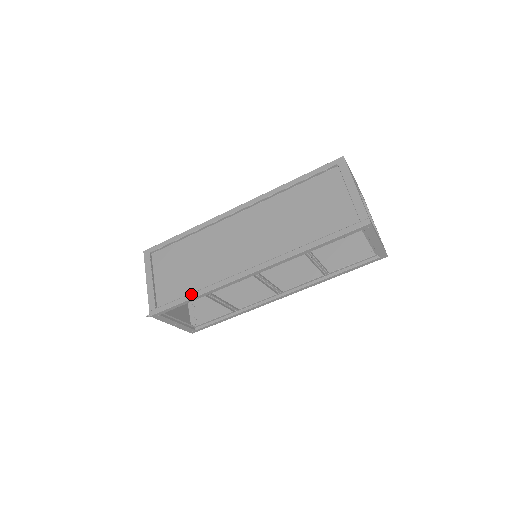
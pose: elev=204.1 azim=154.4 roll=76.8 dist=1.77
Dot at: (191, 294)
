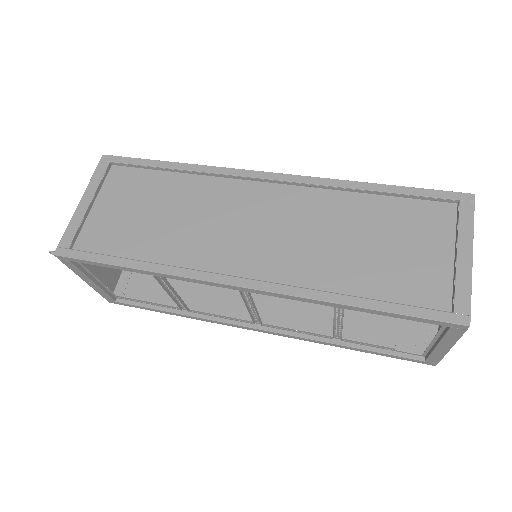
Dot at: (131, 260)
